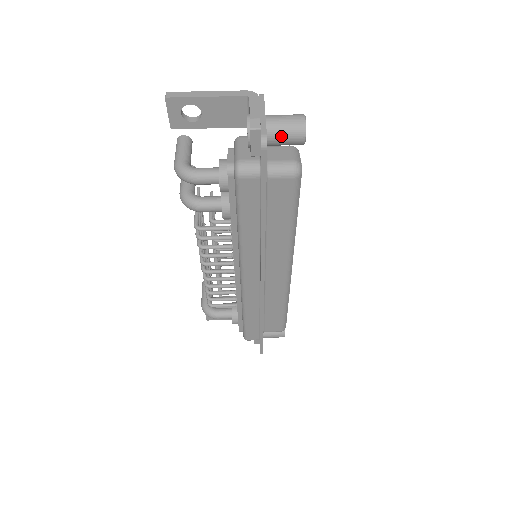
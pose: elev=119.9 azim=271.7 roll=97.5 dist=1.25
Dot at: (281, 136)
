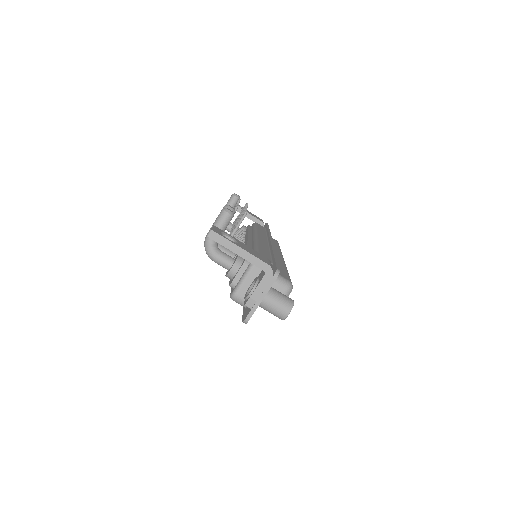
Dot at: occluded
